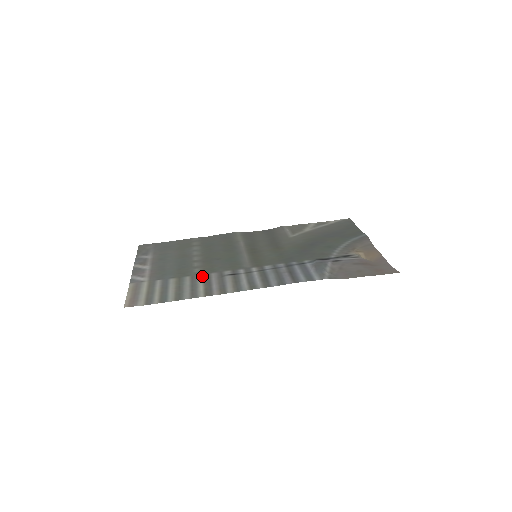
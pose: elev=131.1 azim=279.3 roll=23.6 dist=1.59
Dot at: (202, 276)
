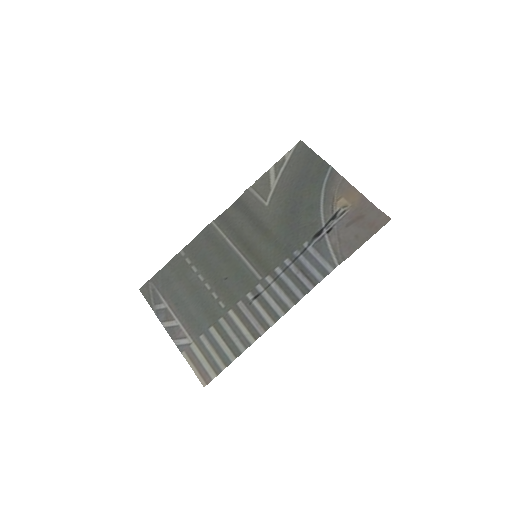
Dot at: (232, 312)
